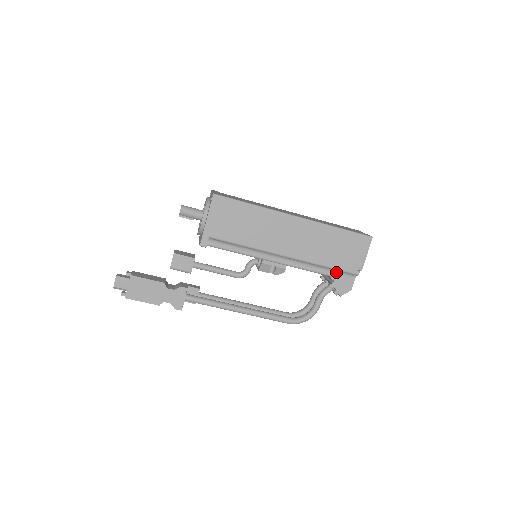
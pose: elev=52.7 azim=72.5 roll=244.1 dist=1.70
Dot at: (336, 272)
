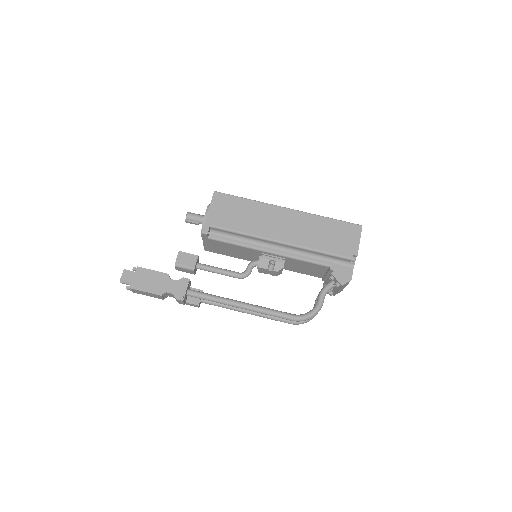
Dot at: (333, 262)
